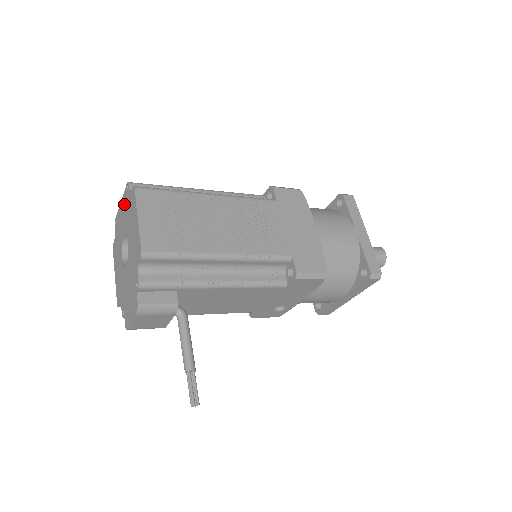
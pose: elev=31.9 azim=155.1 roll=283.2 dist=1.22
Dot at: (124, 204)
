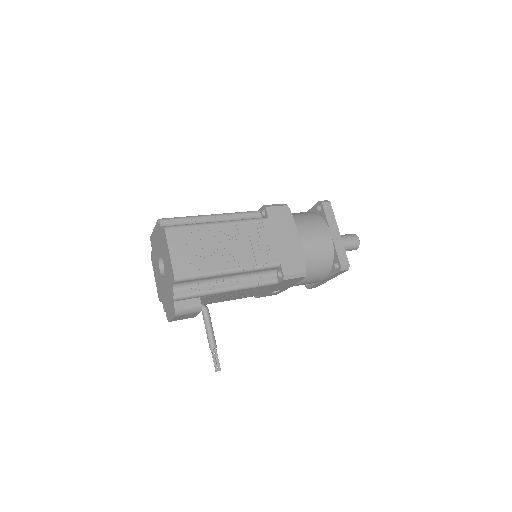
Dot at: (157, 233)
